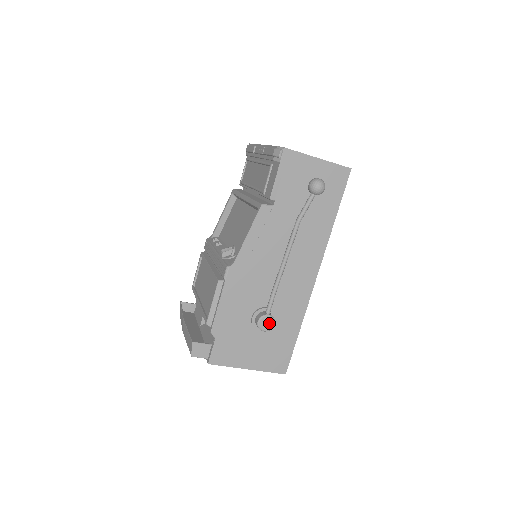
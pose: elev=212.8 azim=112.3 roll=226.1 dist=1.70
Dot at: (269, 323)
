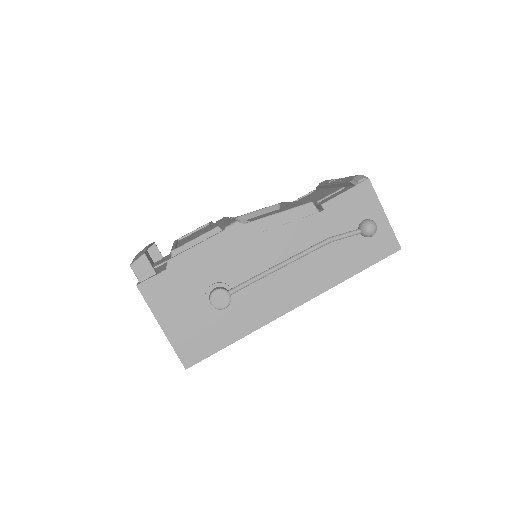
Dot at: (223, 301)
